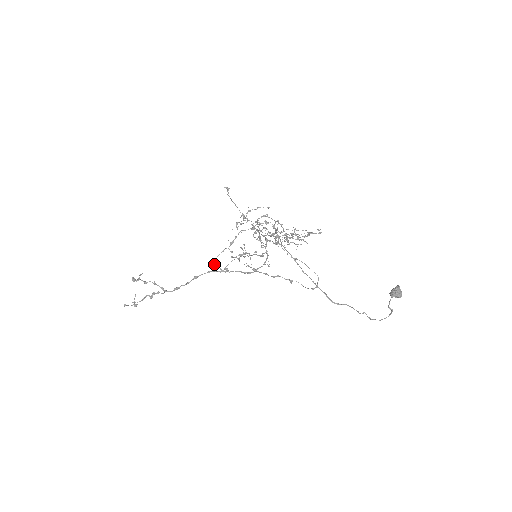
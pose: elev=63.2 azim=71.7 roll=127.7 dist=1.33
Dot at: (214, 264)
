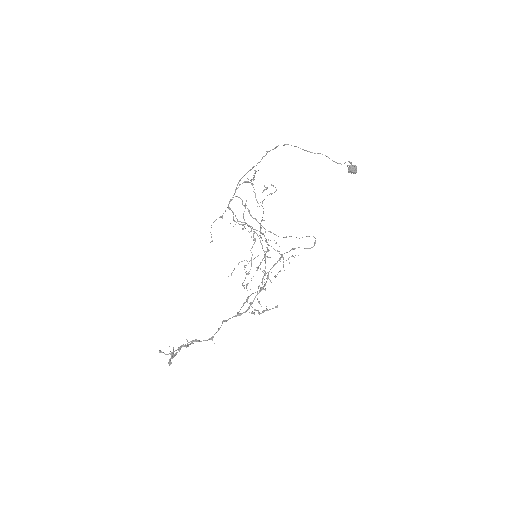
Dot at: (238, 313)
